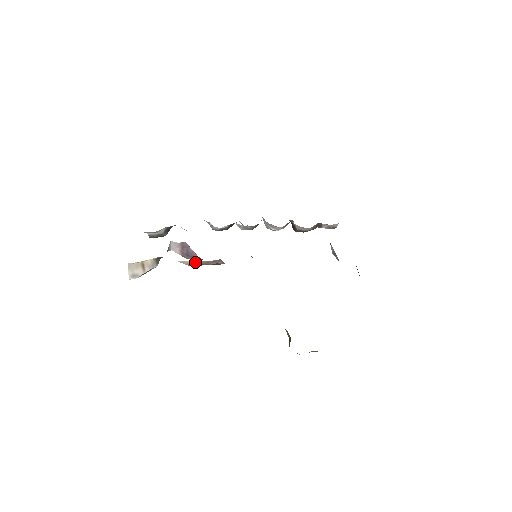
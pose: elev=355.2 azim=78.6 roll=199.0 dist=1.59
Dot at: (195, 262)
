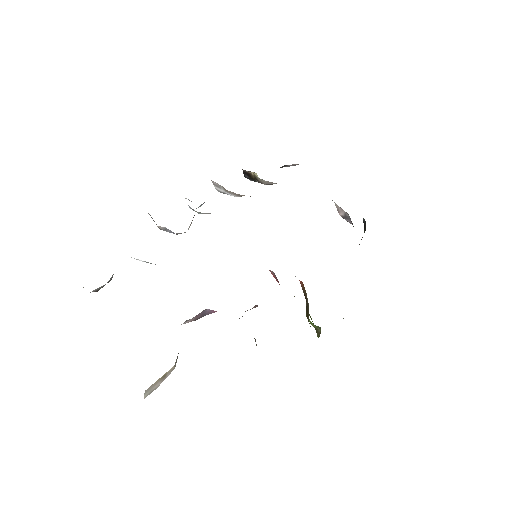
Dot at: occluded
